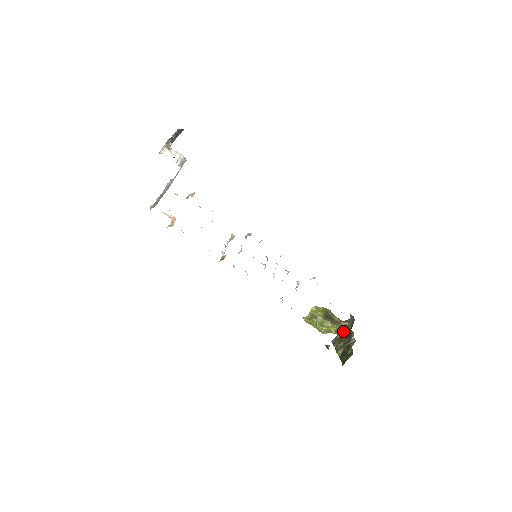
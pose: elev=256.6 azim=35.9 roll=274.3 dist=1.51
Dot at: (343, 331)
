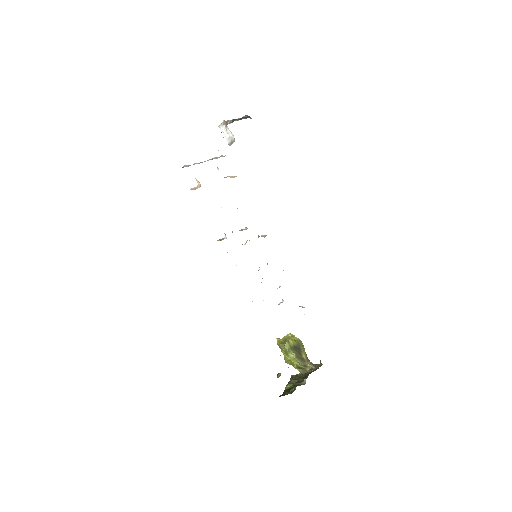
Dot at: (305, 371)
